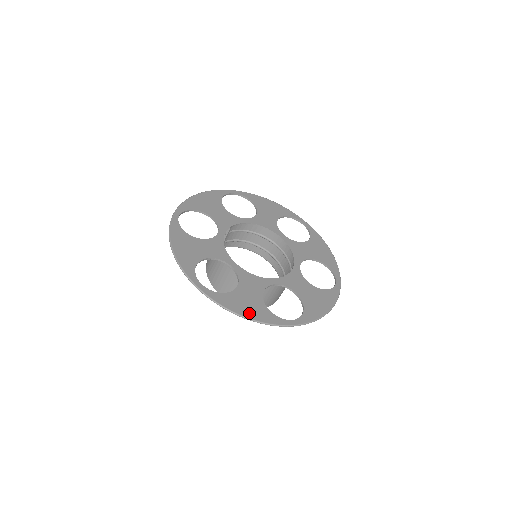
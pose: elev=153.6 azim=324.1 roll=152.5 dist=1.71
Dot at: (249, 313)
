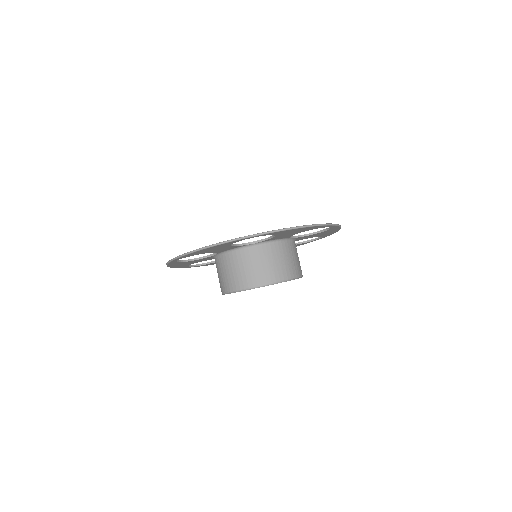
Dot at: occluded
